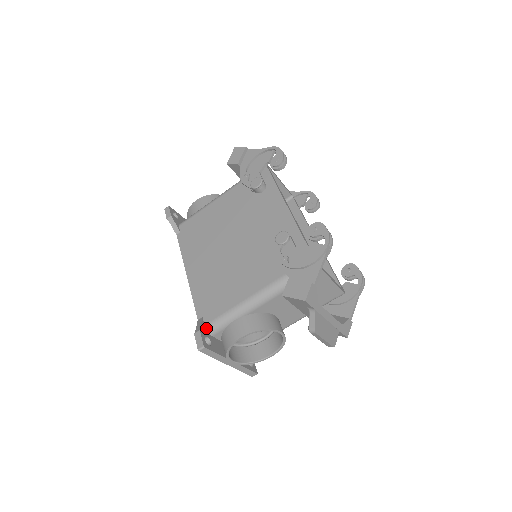
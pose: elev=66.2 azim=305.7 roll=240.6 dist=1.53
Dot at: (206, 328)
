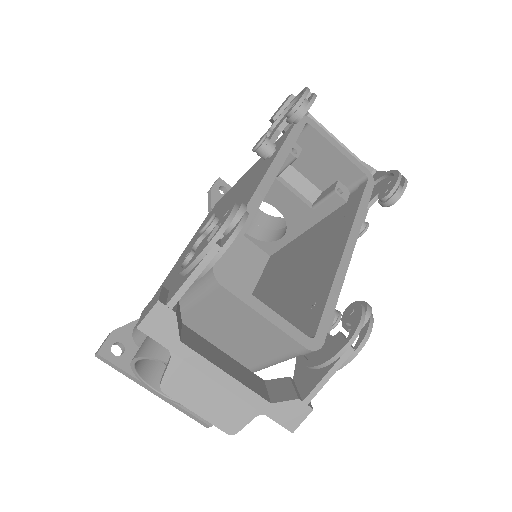
Dot at: (132, 332)
